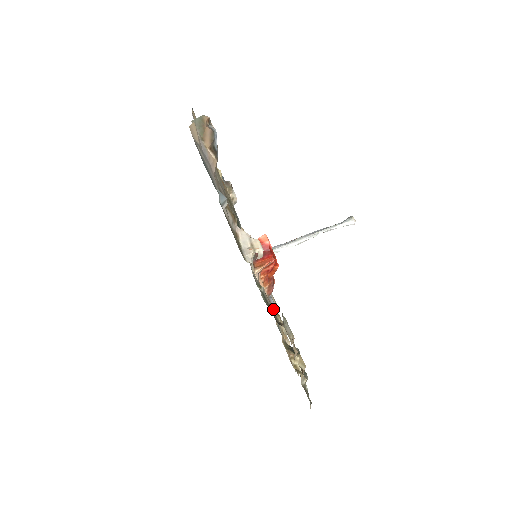
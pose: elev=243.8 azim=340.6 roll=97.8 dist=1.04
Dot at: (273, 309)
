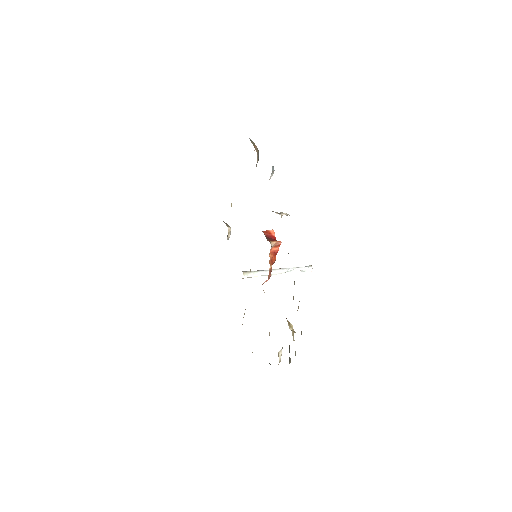
Dot at: occluded
